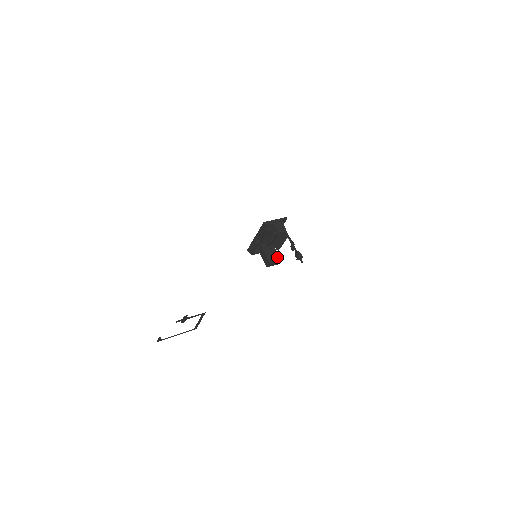
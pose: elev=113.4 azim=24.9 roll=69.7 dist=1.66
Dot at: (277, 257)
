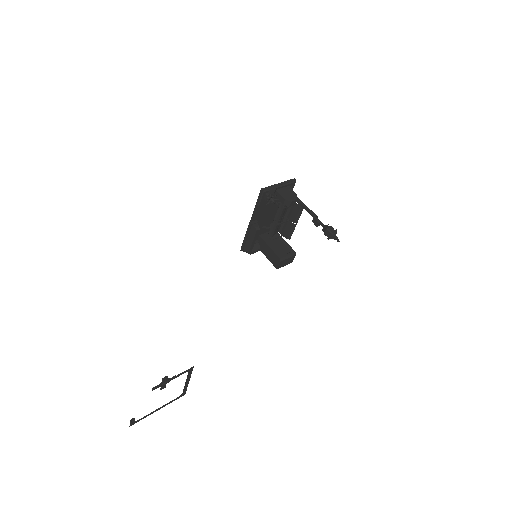
Dot at: (289, 250)
